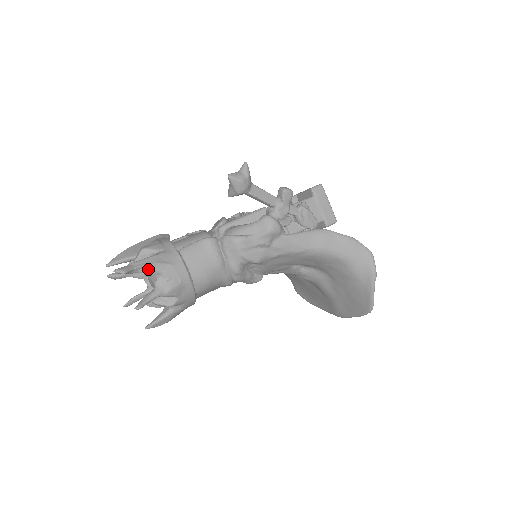
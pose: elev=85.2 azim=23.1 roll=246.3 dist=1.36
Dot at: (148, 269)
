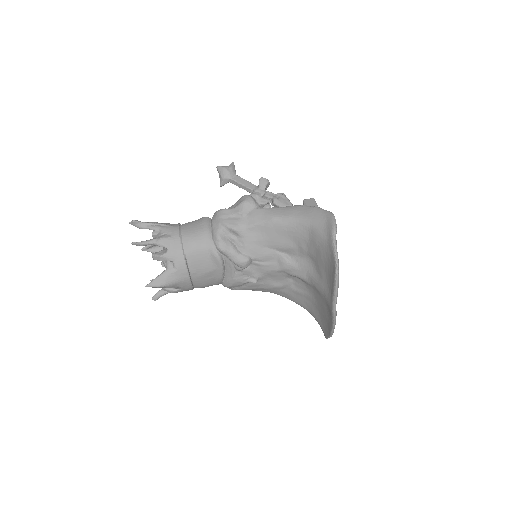
Dot at: (152, 226)
